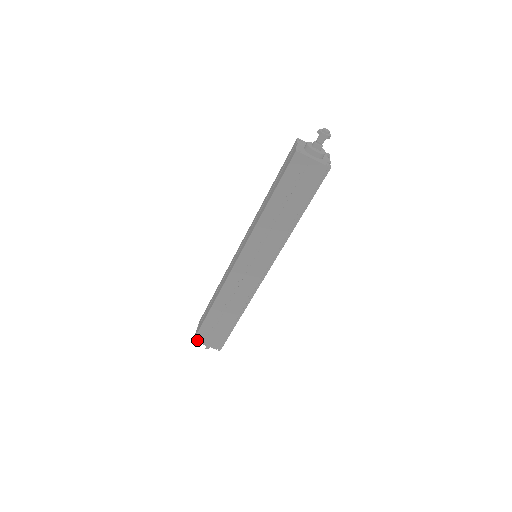
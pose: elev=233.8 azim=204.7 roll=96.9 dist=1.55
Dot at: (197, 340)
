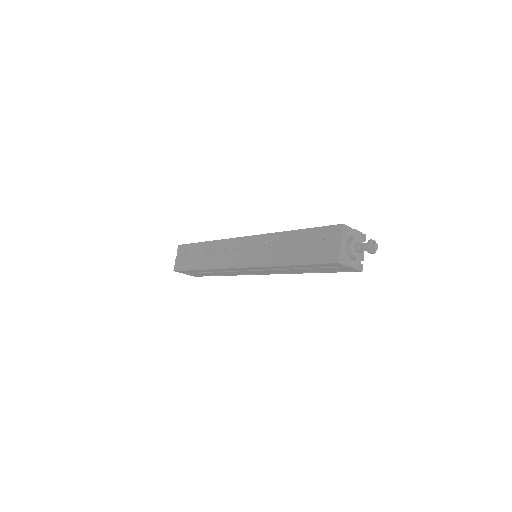
Dot at: occluded
